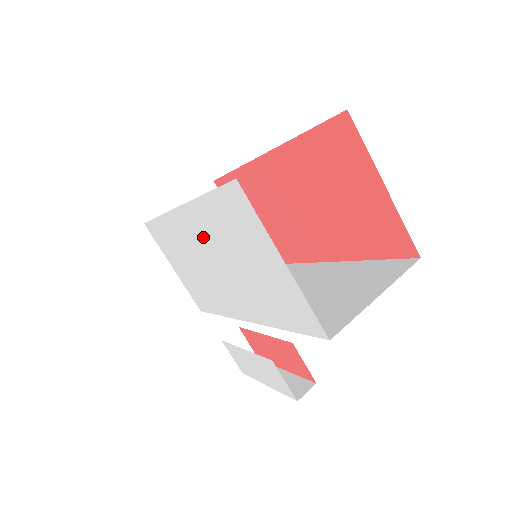
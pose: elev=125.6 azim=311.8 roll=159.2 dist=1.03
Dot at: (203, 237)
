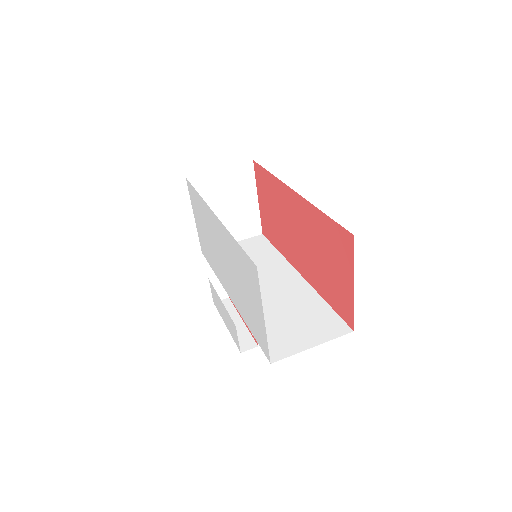
Dot at: (224, 244)
